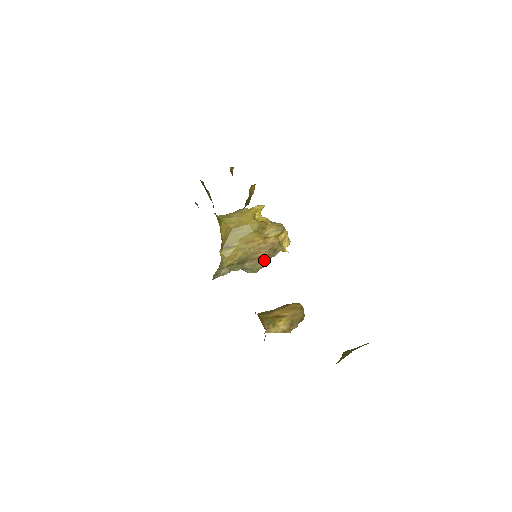
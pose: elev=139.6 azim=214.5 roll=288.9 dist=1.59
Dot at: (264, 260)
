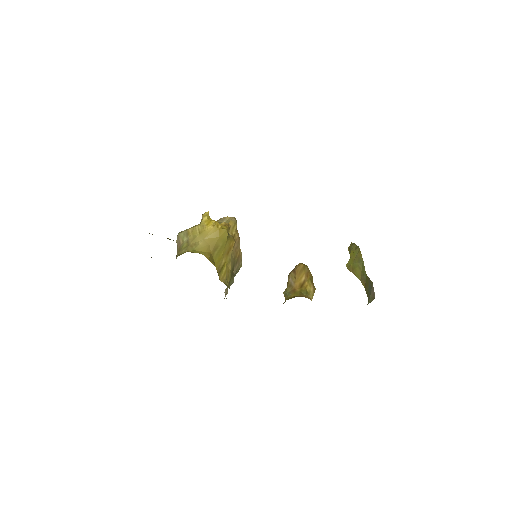
Dot at: (241, 256)
